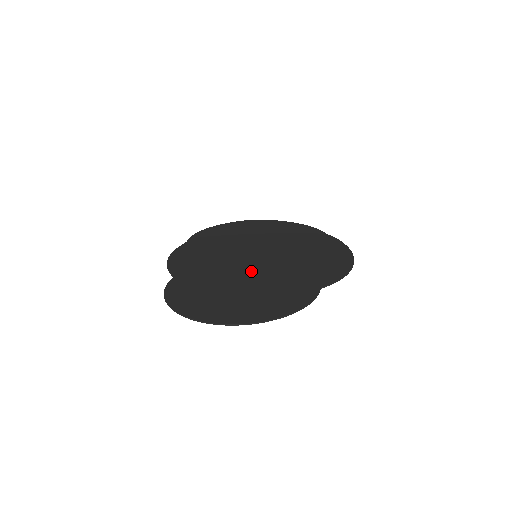
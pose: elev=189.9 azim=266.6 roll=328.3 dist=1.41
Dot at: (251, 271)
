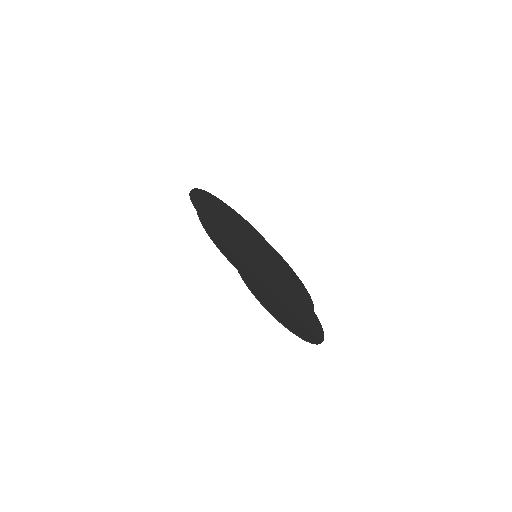
Dot at: (272, 278)
